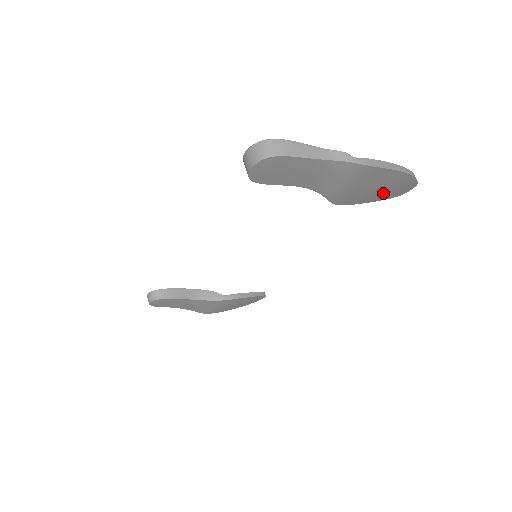
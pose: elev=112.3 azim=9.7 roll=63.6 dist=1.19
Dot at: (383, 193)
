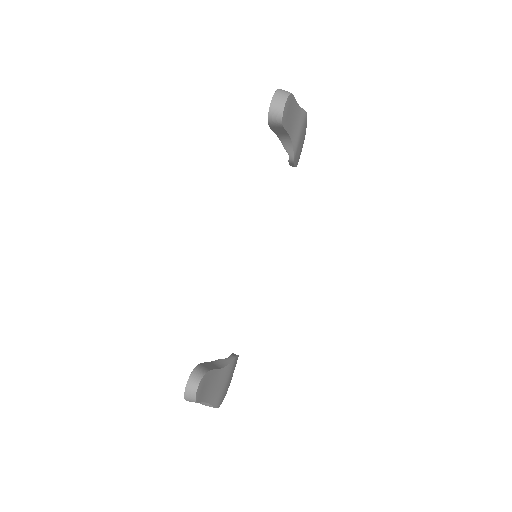
Dot at: (299, 155)
